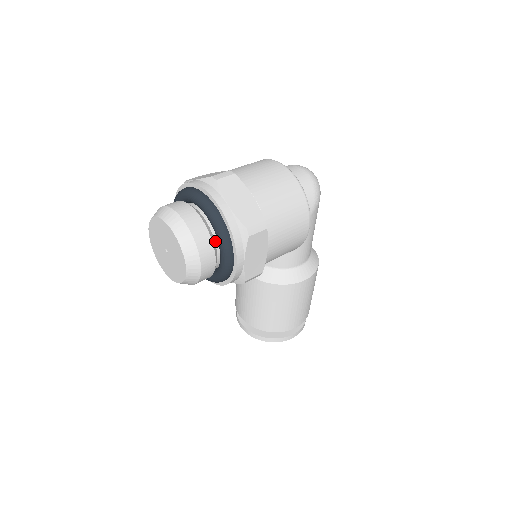
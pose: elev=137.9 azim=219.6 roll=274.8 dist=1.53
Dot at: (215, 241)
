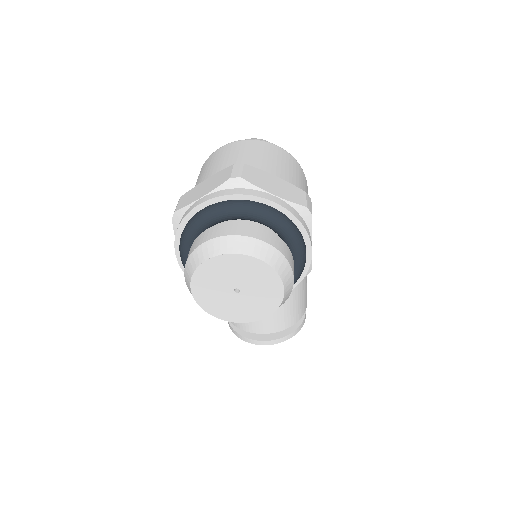
Dot at: occluded
